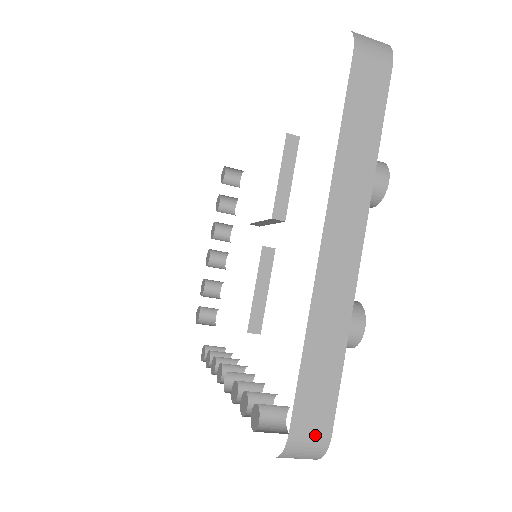
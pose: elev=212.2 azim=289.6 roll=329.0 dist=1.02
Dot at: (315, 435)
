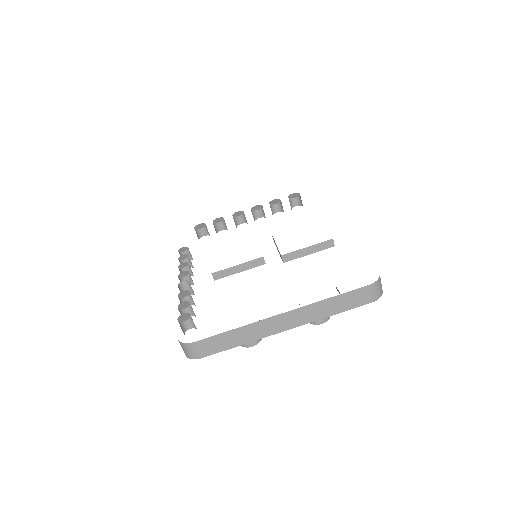
Dot at: (198, 352)
